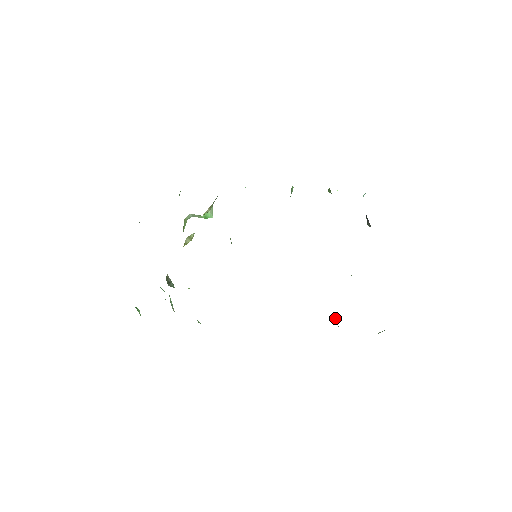
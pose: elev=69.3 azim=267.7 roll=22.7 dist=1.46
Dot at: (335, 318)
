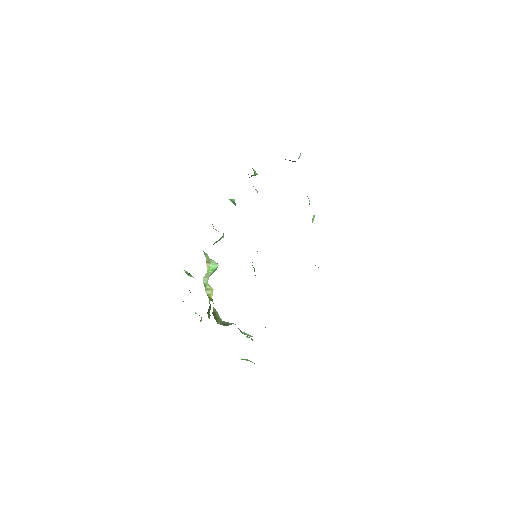
Dot at: occluded
